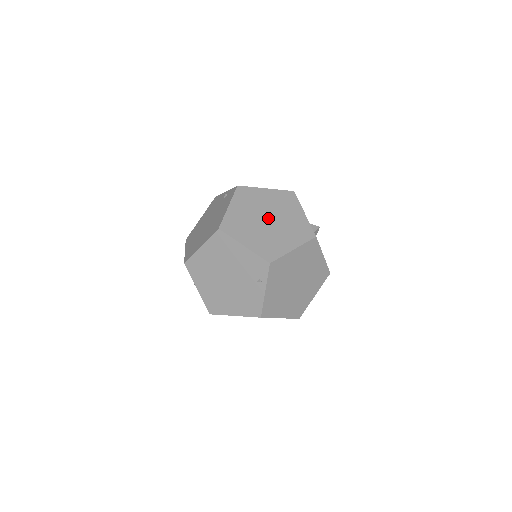
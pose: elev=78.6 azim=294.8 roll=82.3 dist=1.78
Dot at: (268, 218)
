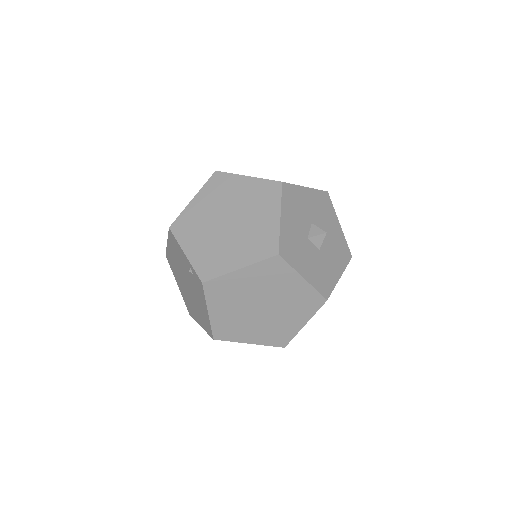
Dot at: (261, 305)
